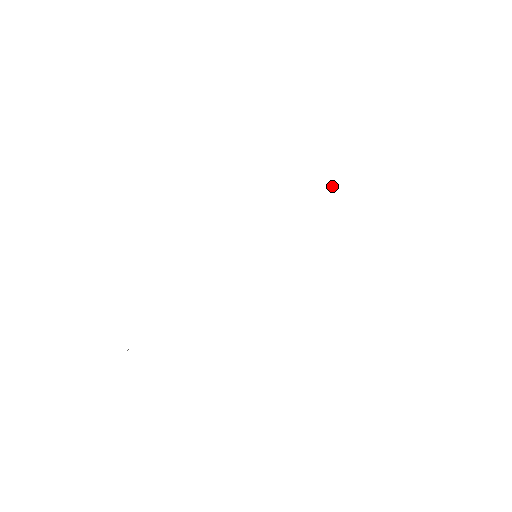
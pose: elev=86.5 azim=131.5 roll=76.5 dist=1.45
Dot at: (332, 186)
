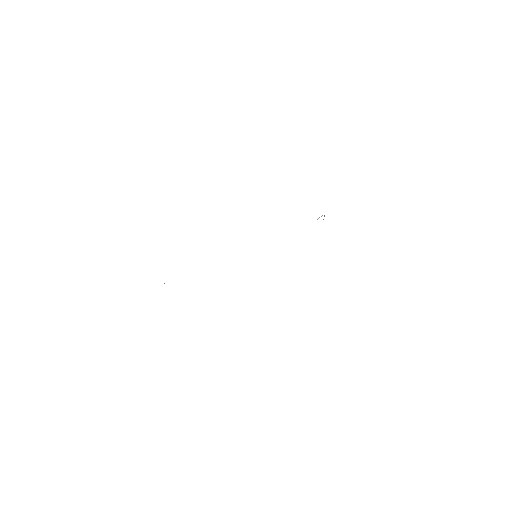
Dot at: (317, 219)
